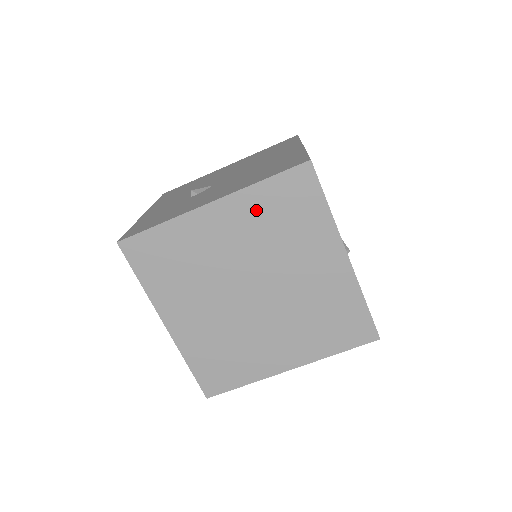
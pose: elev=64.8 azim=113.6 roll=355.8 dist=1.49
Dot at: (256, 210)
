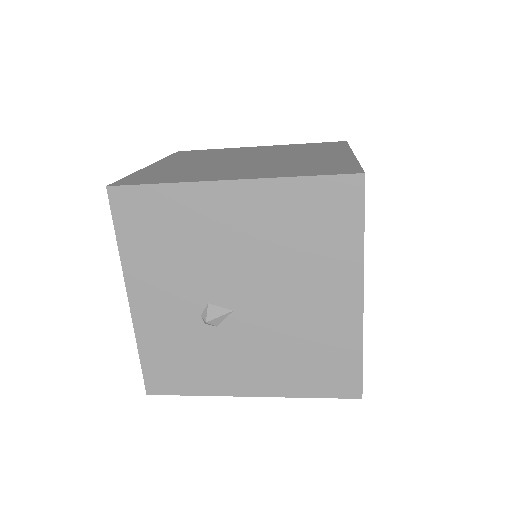
Dot at: occluded
